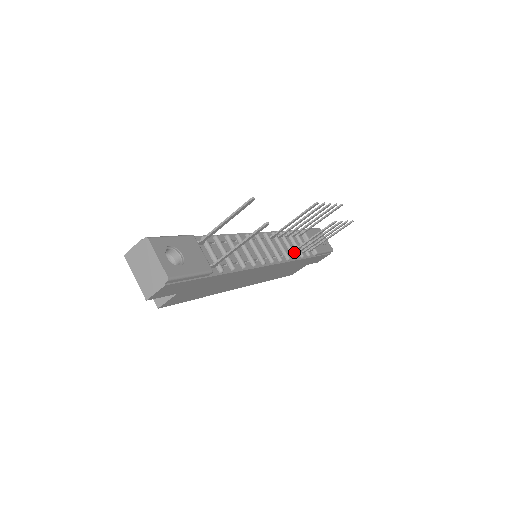
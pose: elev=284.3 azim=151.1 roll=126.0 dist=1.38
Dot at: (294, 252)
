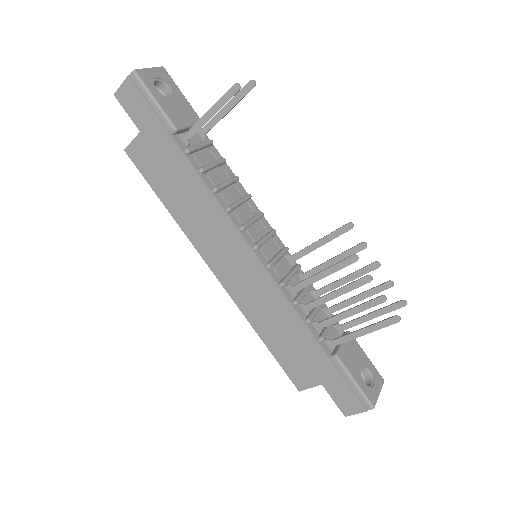
Dot at: (300, 298)
